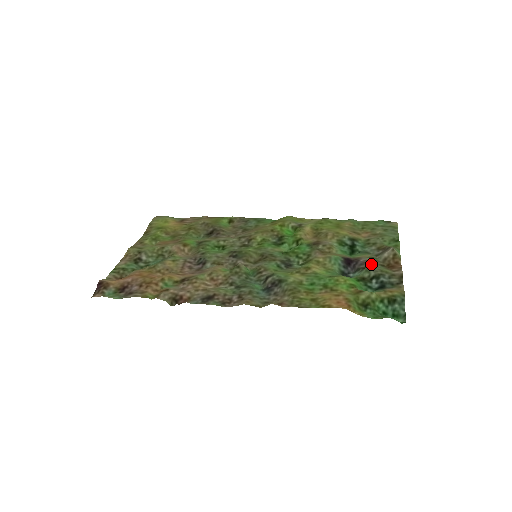
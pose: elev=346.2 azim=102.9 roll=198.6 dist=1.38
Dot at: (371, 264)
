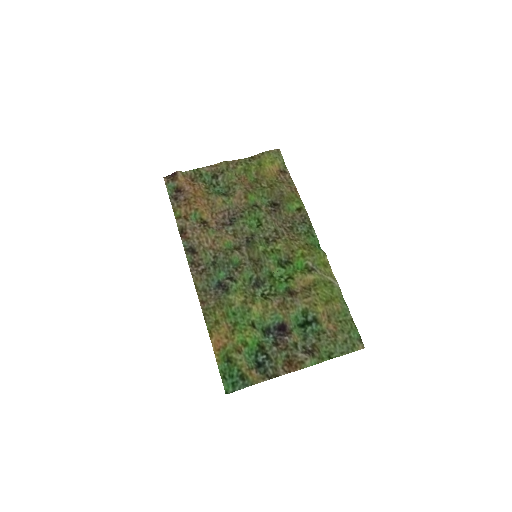
Dot at: (284, 347)
